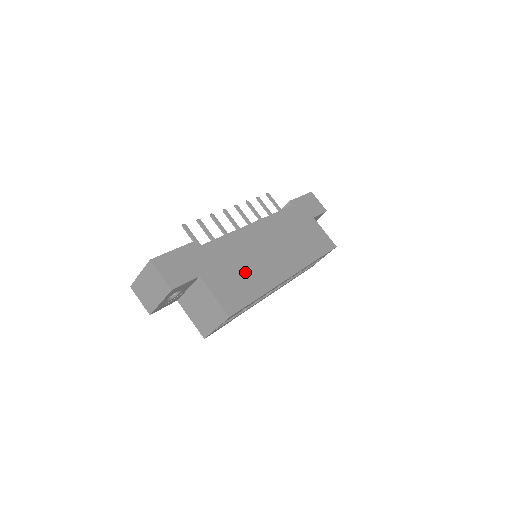
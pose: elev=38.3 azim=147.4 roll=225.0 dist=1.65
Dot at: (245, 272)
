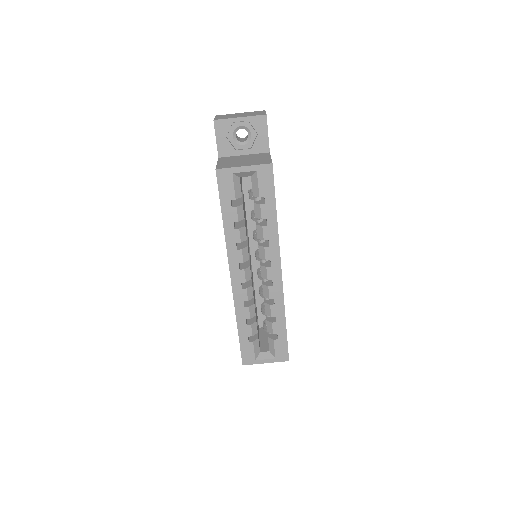
Dot at: occluded
